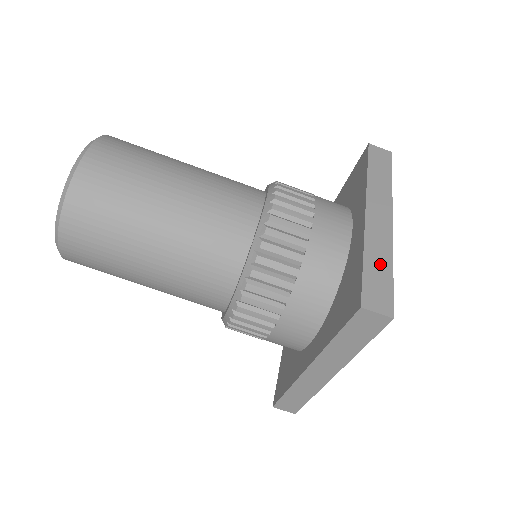
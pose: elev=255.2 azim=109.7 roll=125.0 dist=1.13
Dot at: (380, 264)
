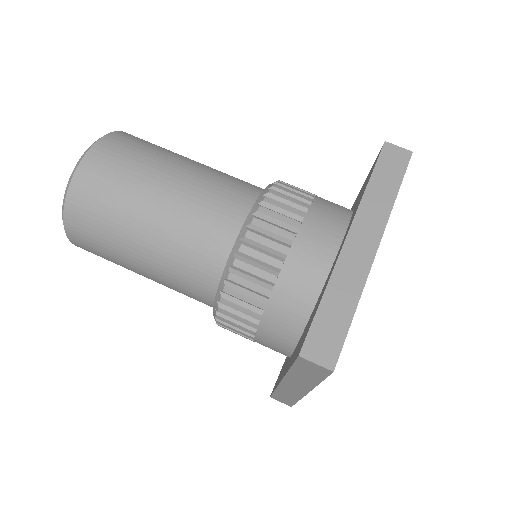
Dot at: (341, 304)
